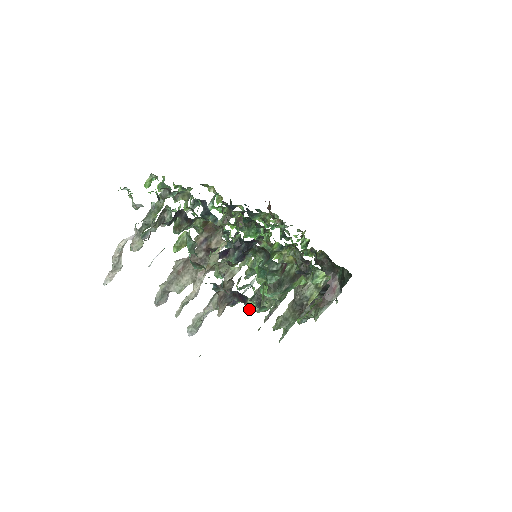
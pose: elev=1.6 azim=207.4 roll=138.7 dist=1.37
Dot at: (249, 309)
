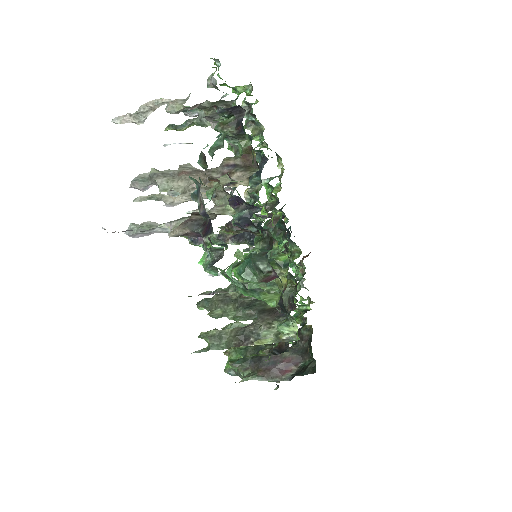
Dot at: (201, 261)
